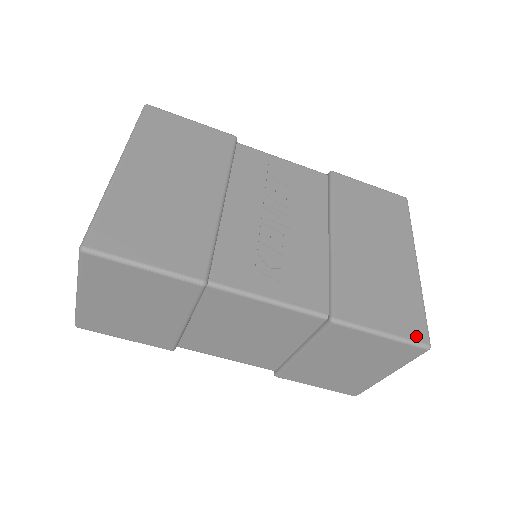
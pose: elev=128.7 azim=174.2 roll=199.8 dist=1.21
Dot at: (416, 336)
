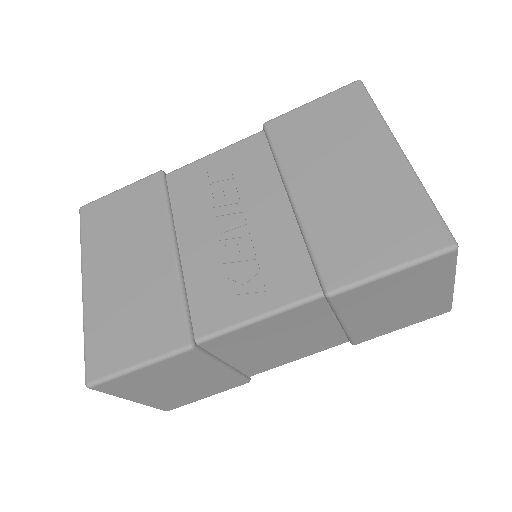
Dot at: (432, 245)
